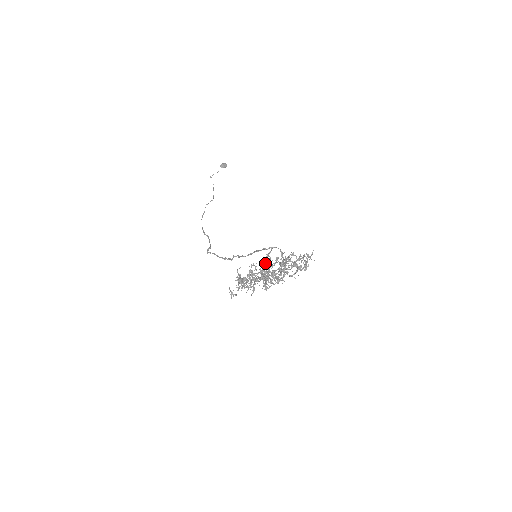
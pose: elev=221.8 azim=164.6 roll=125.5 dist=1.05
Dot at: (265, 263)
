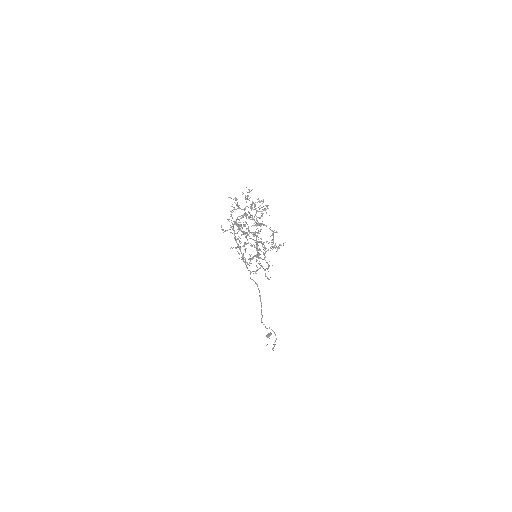
Dot at: (249, 238)
